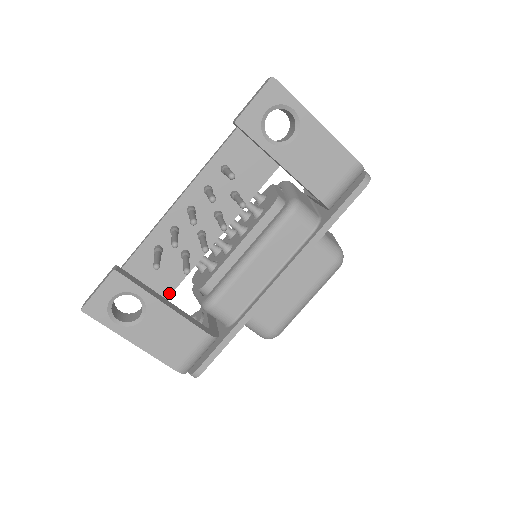
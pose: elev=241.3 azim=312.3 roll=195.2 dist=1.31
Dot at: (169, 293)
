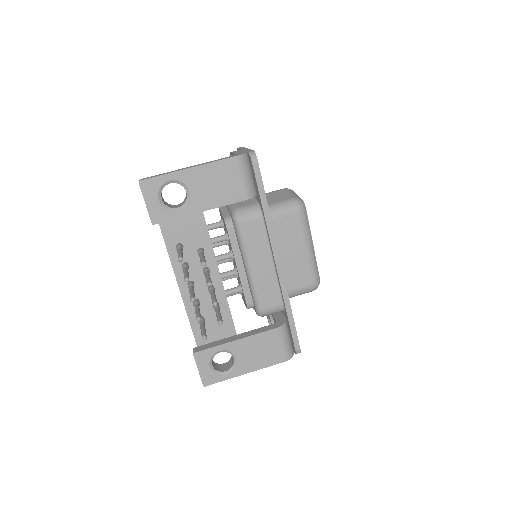
Dot at: (234, 331)
